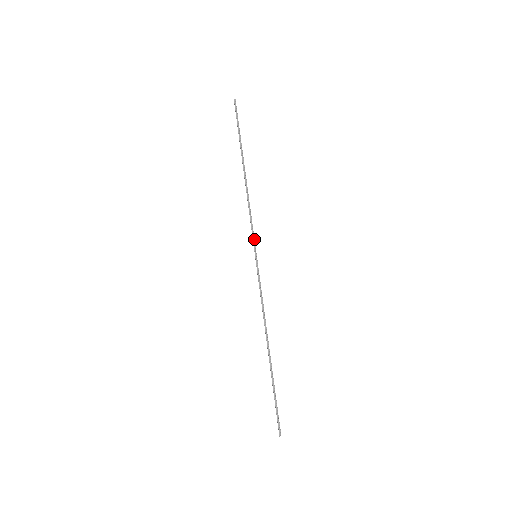
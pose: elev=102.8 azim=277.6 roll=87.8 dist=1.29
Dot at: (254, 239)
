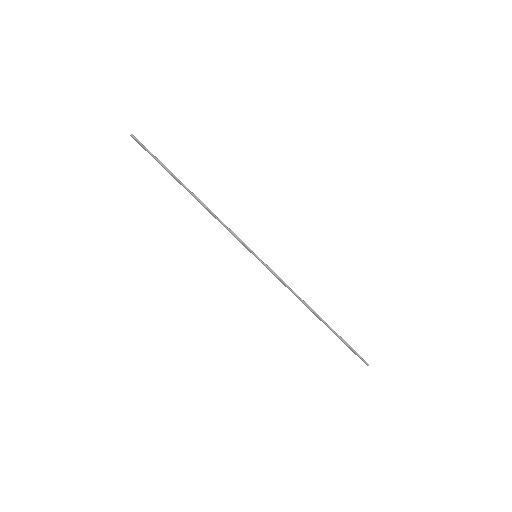
Dot at: (245, 244)
